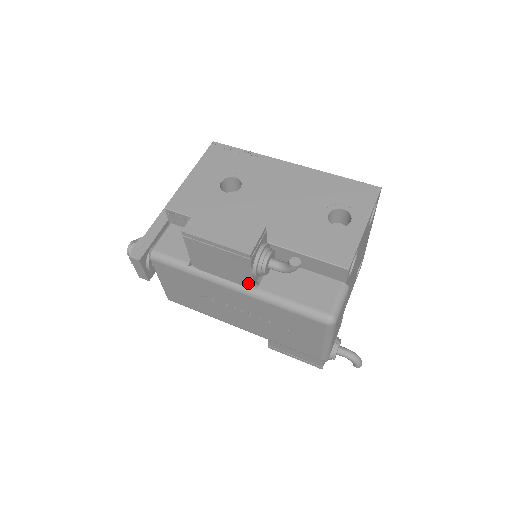
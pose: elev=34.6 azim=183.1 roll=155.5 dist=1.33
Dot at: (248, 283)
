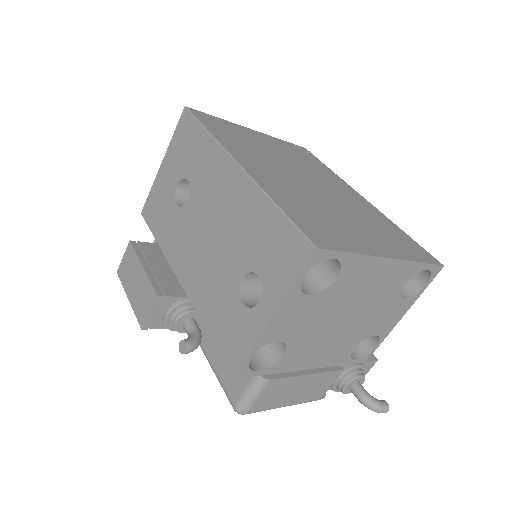
Dot at: occluded
